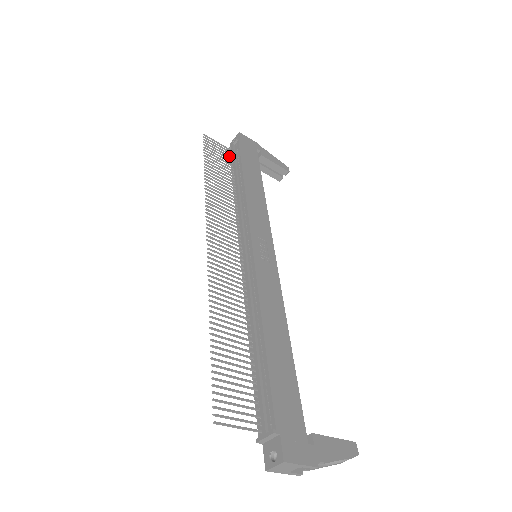
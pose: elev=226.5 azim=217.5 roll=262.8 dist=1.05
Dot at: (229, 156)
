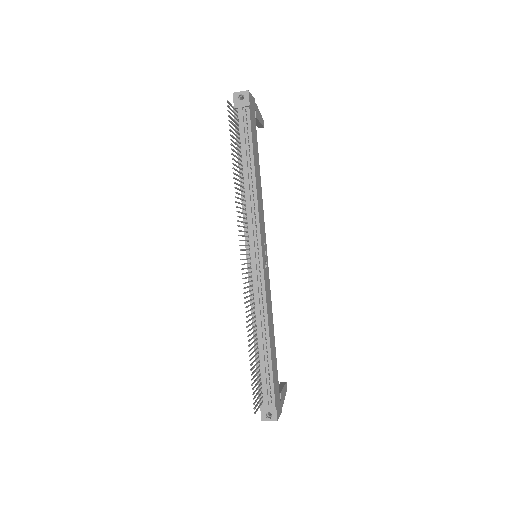
Dot at: (238, 124)
